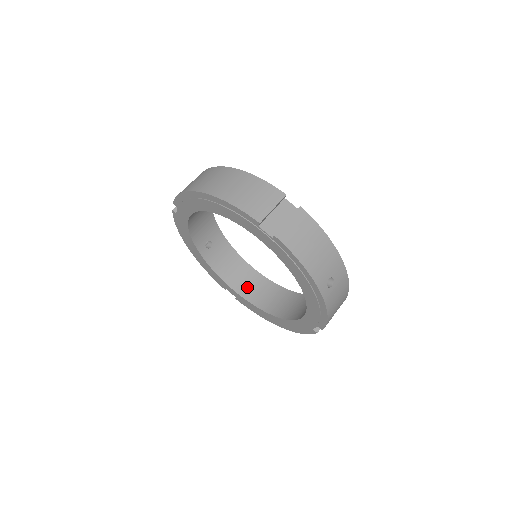
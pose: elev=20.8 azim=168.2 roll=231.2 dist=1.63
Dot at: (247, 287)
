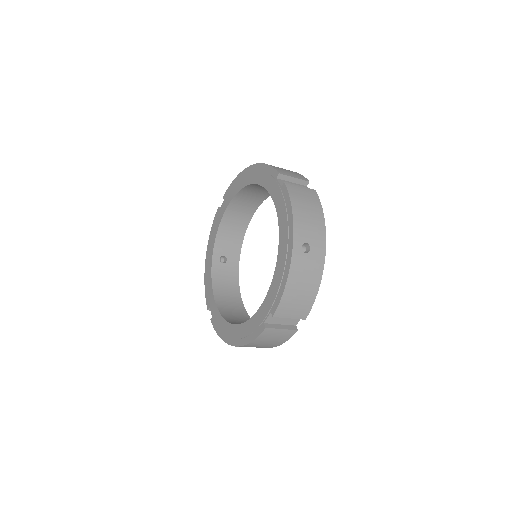
Dot at: (228, 309)
